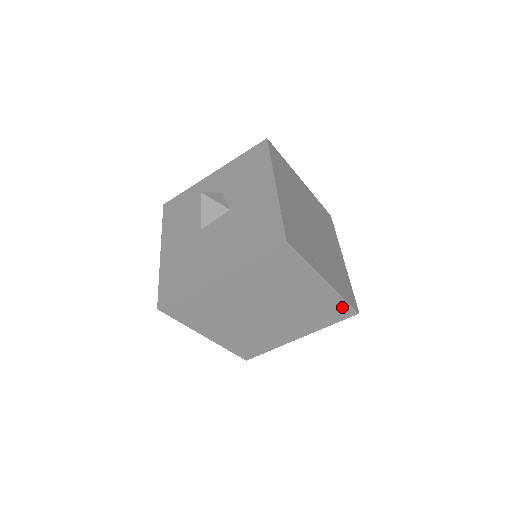
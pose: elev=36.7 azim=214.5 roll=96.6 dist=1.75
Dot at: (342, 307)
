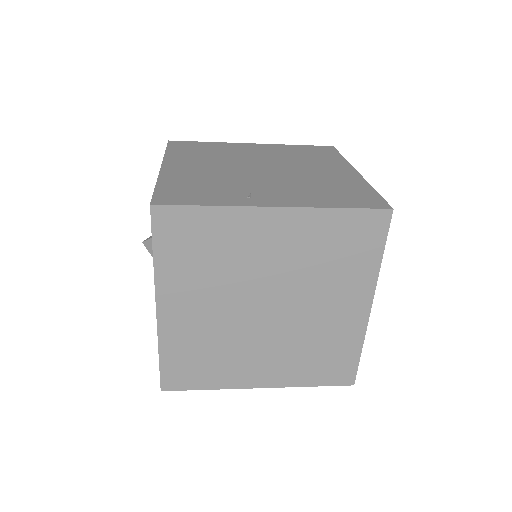
Dot at: (354, 221)
